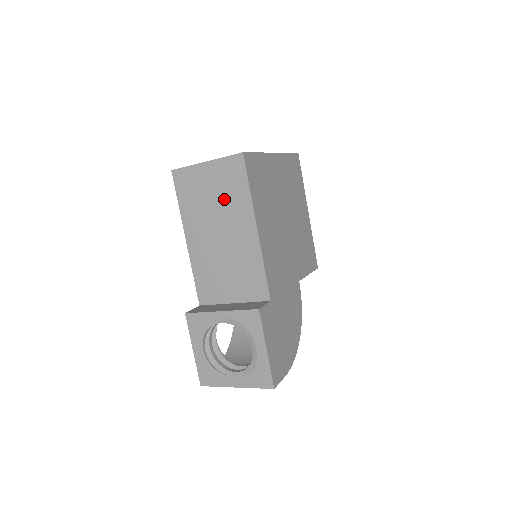
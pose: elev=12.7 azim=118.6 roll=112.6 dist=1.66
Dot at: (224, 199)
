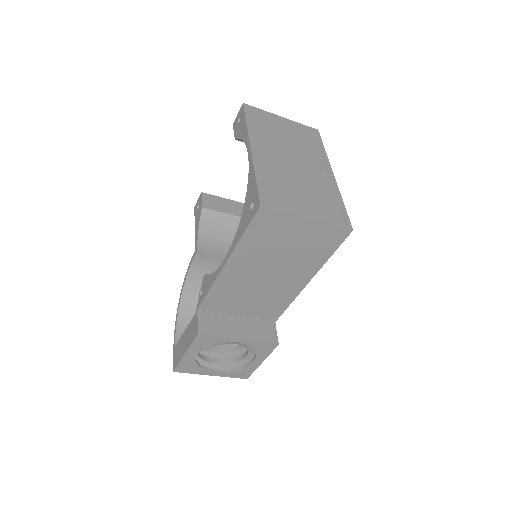
Dot at: (299, 253)
